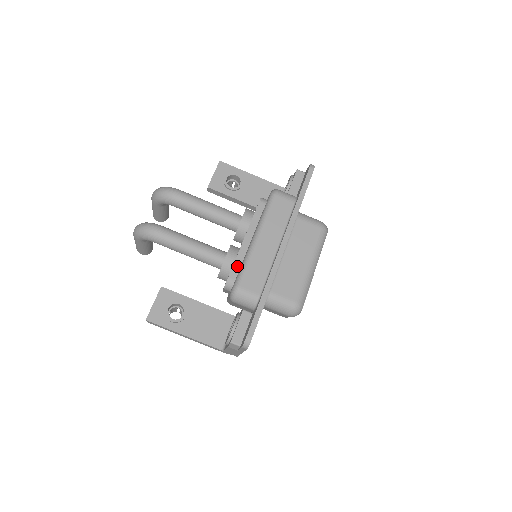
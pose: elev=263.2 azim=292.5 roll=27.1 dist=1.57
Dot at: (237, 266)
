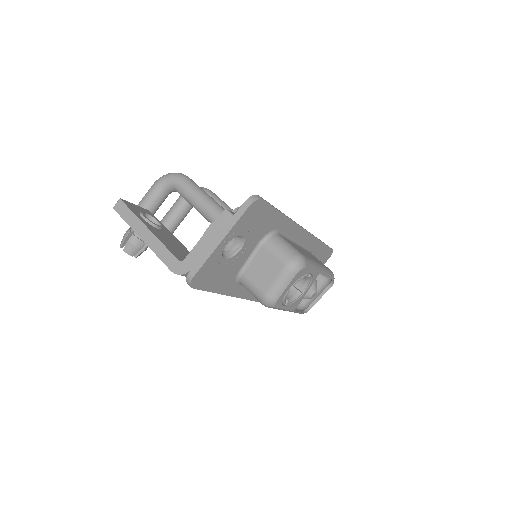
Dot at: occluded
